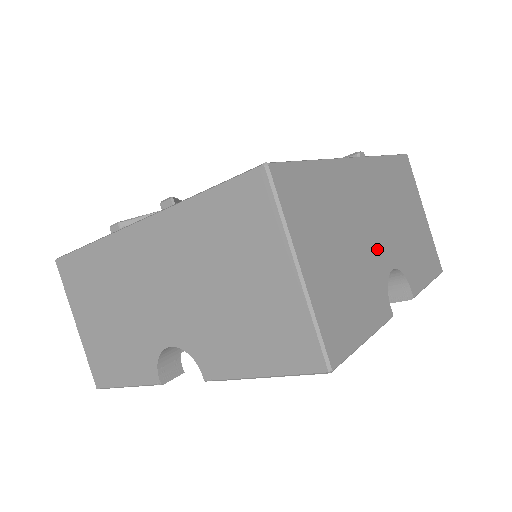
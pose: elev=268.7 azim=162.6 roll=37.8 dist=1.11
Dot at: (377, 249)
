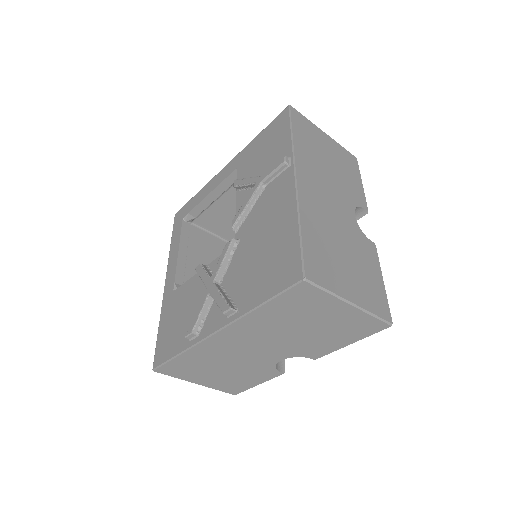
Dot at: (345, 219)
